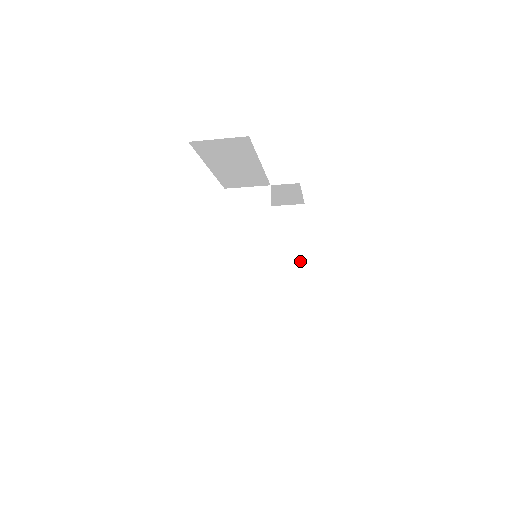
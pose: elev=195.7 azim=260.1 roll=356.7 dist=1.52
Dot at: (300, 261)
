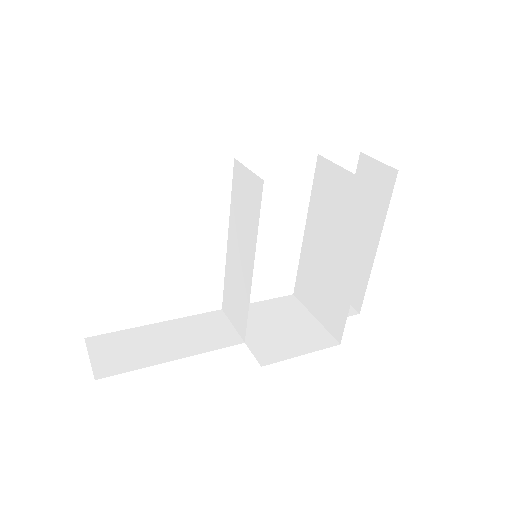
Dot at: (353, 266)
